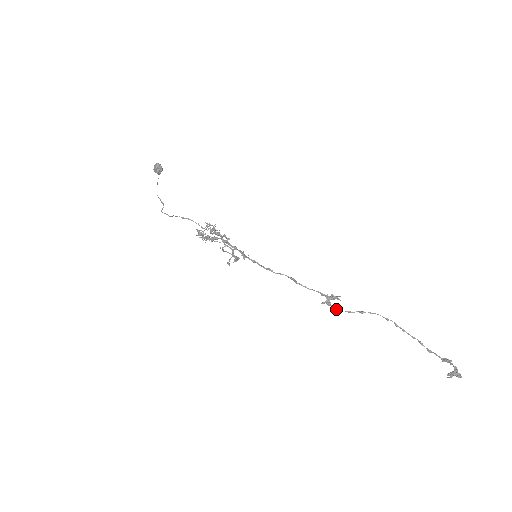
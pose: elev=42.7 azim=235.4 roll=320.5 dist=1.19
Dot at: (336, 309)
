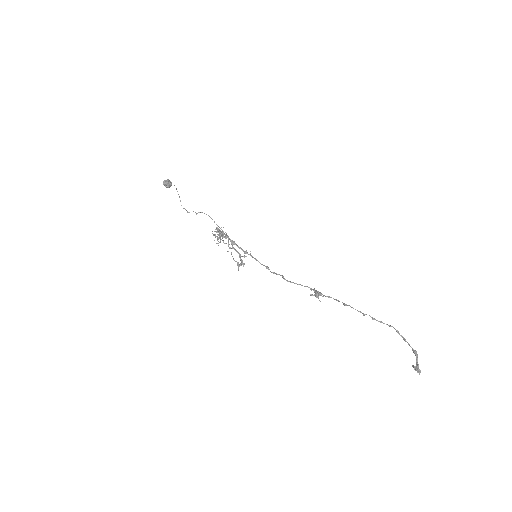
Dot at: occluded
